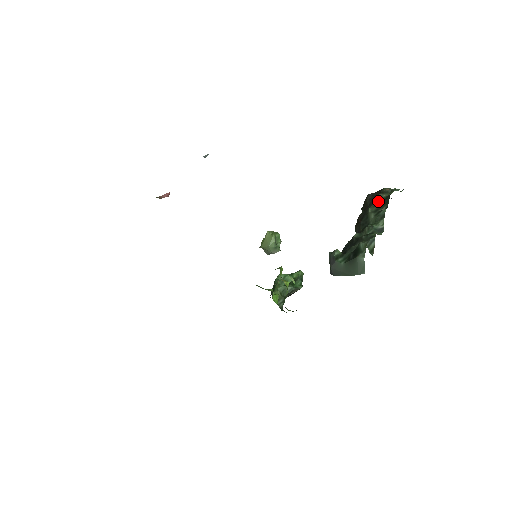
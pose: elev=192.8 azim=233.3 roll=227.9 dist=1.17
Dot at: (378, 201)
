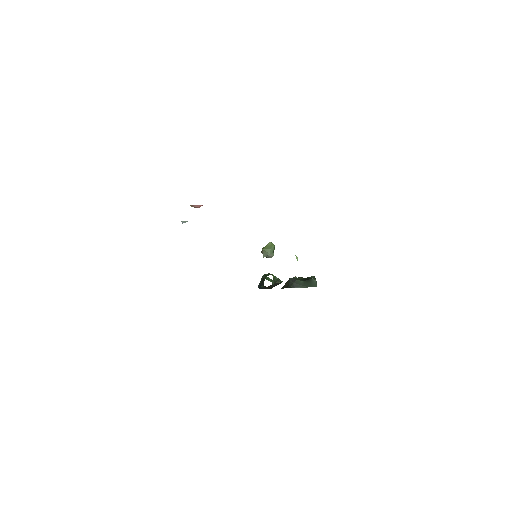
Dot at: occluded
